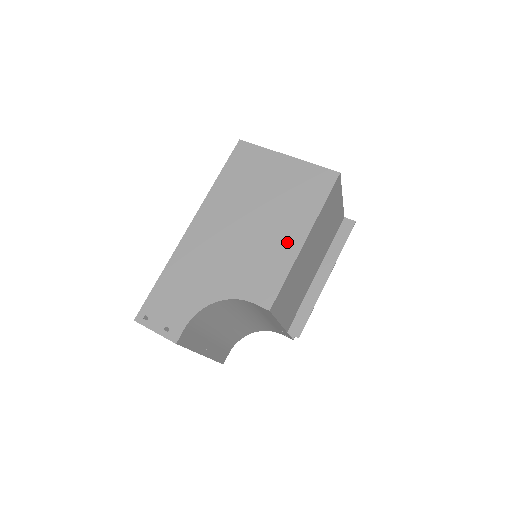
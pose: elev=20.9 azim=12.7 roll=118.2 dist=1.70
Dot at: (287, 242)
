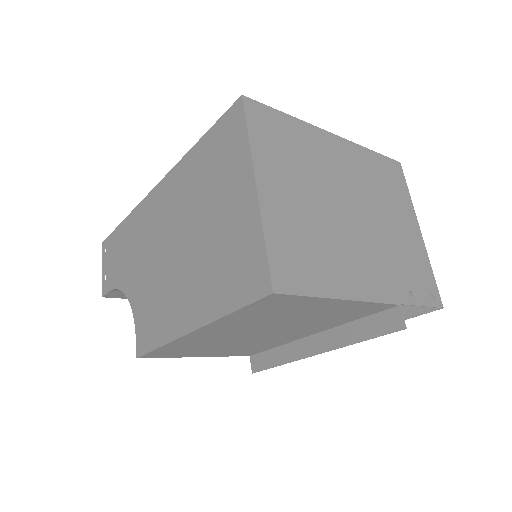
Dot at: (180, 311)
